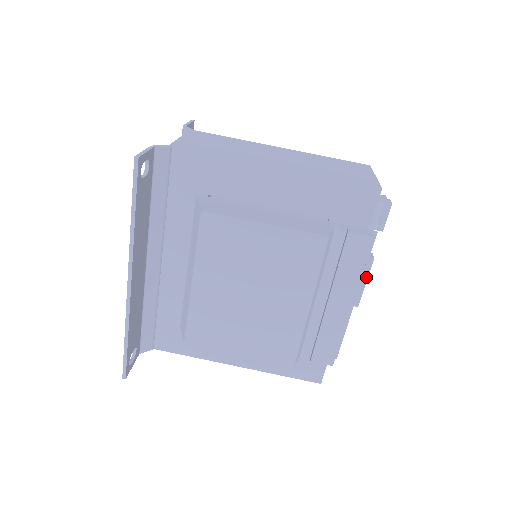
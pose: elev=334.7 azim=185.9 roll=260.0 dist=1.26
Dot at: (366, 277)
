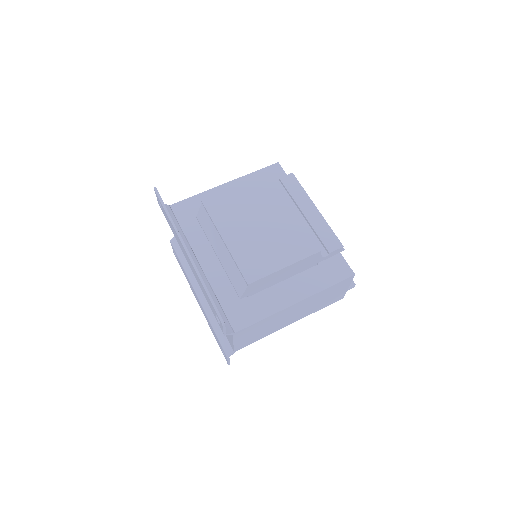
Dot at: occluded
